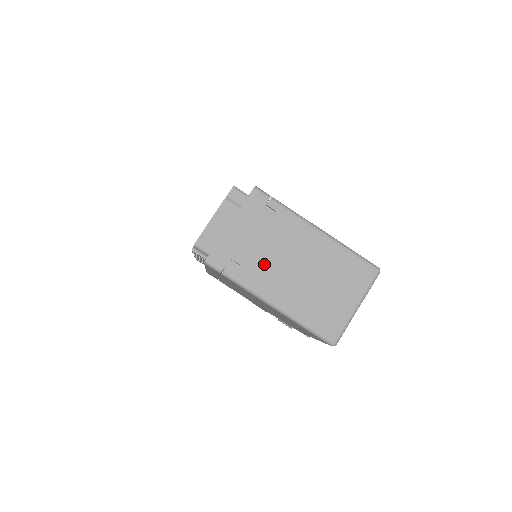
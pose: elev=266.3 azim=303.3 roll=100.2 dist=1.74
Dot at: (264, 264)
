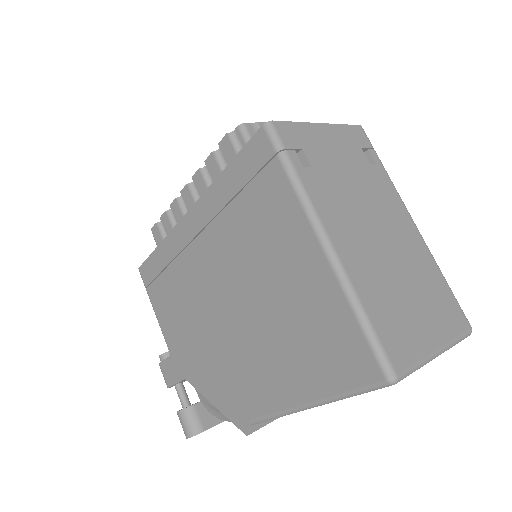
Dot at: (341, 193)
